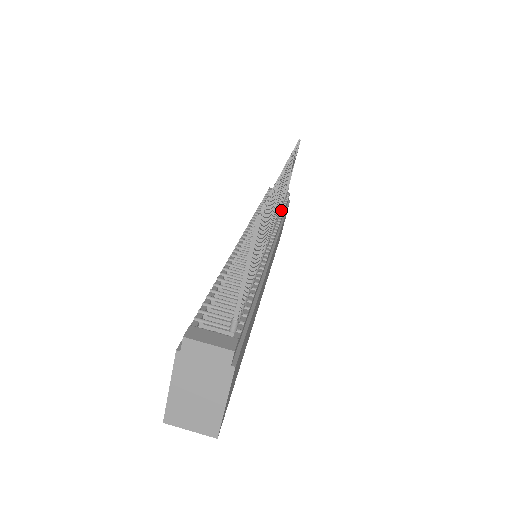
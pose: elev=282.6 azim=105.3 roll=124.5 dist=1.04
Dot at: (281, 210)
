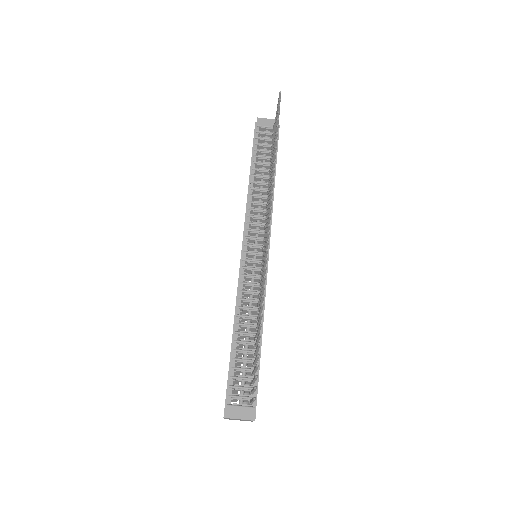
Dot at: occluded
